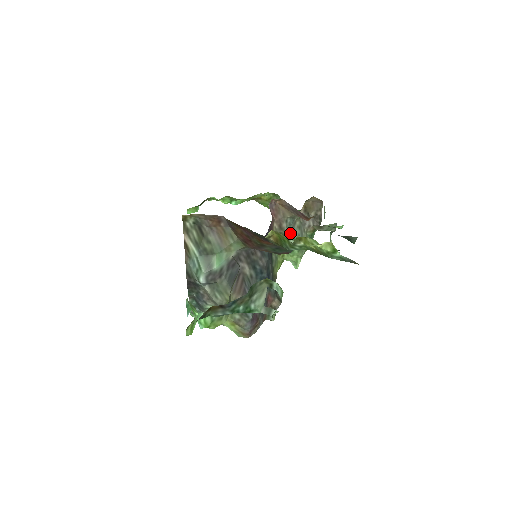
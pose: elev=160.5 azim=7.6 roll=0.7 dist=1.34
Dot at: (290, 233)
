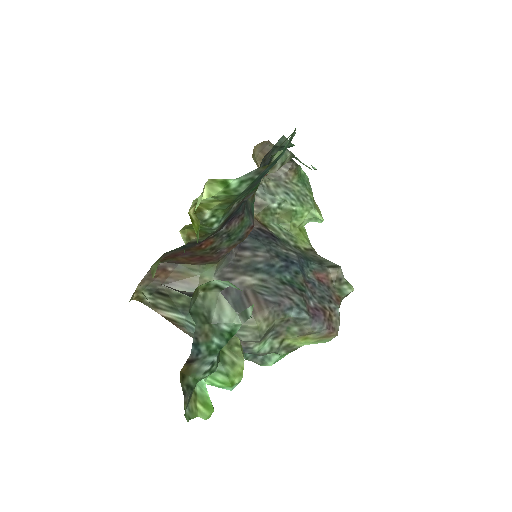
Dot at: (273, 200)
